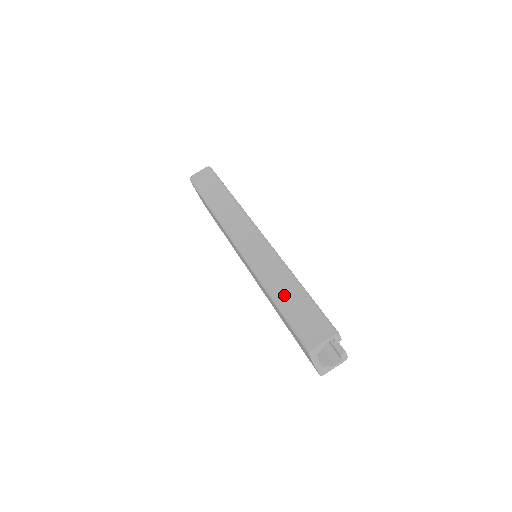
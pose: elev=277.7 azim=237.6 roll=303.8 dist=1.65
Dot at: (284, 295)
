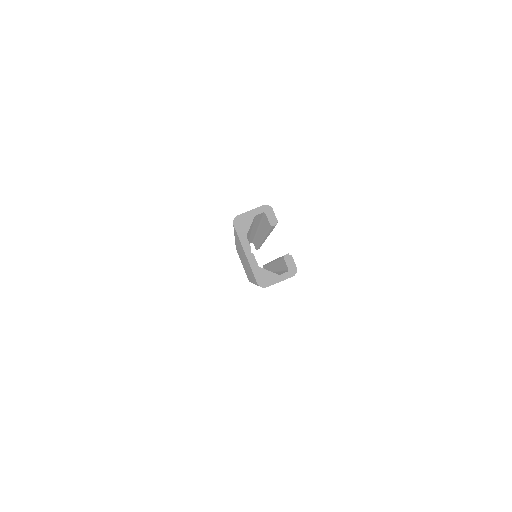
Dot at: occluded
